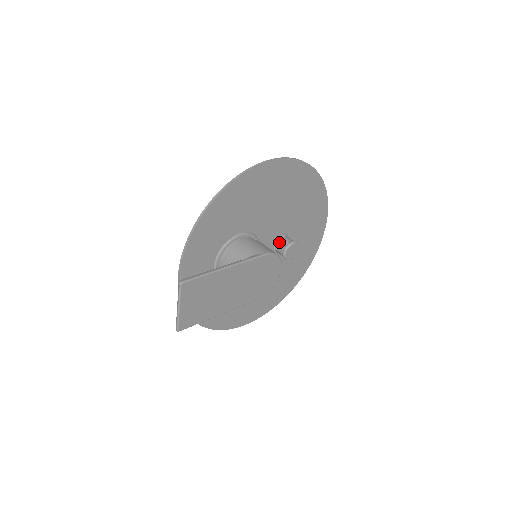
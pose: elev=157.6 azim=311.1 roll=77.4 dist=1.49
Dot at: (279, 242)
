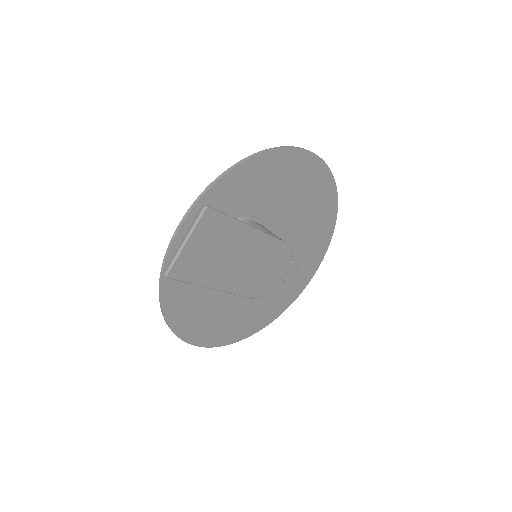
Dot at: occluded
